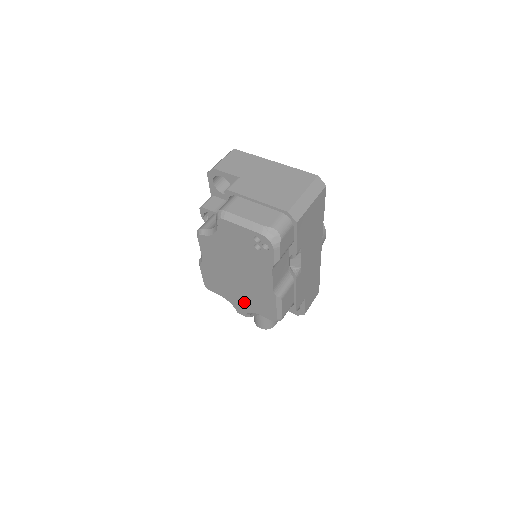
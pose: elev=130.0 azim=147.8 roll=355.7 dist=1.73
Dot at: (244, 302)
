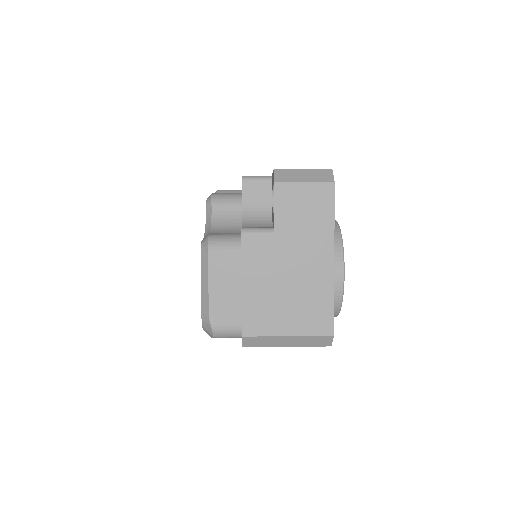
Dot at: occluded
